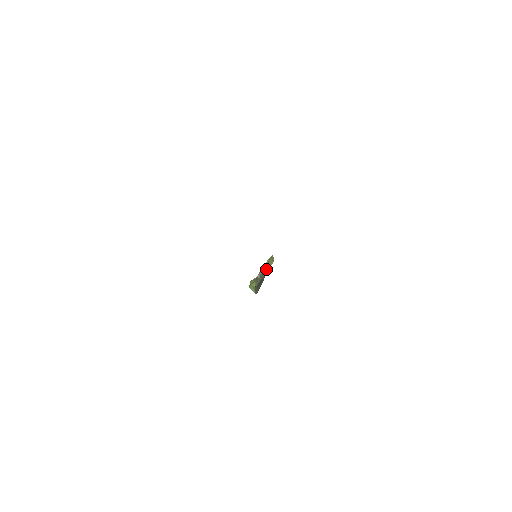
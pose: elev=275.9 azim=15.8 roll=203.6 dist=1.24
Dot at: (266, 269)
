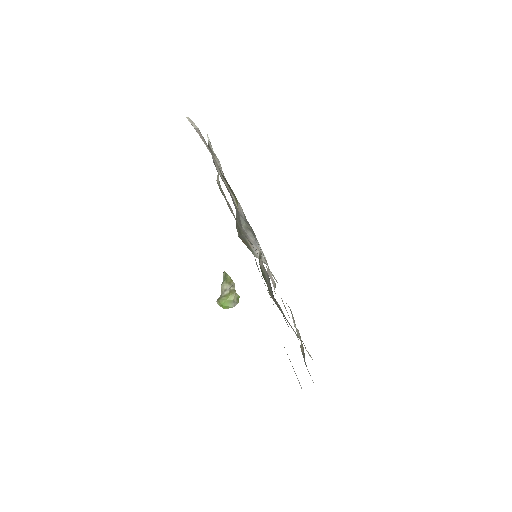
Dot at: (229, 282)
